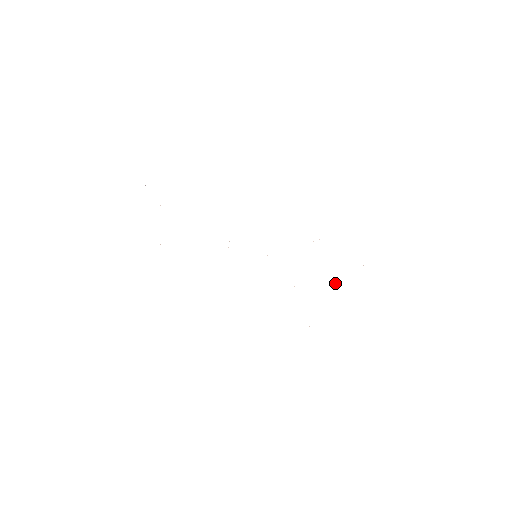
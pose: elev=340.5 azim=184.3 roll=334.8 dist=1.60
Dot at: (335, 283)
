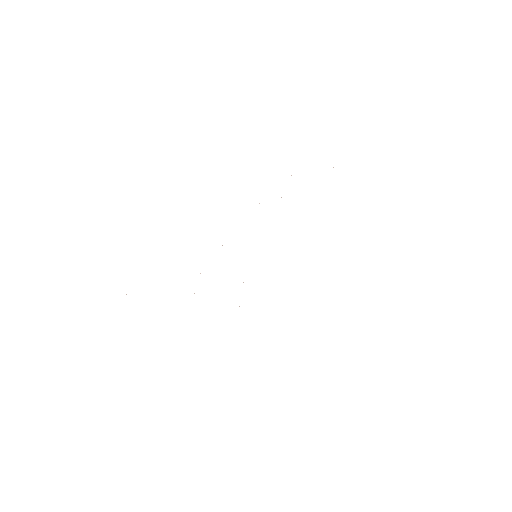
Dot at: occluded
